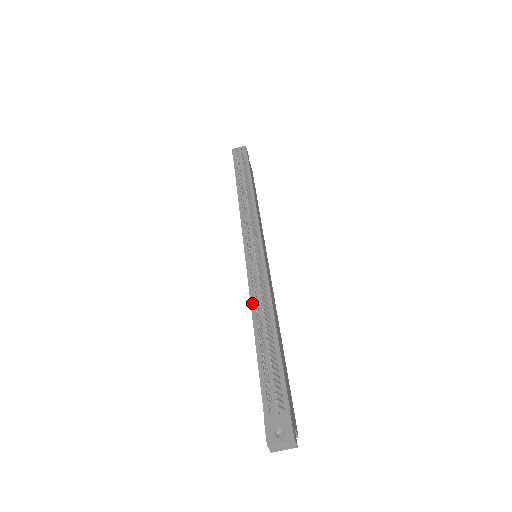
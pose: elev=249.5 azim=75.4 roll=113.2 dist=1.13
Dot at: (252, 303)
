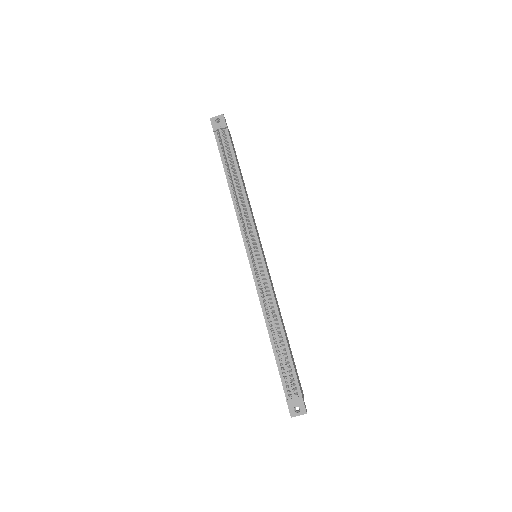
Dot at: (263, 310)
